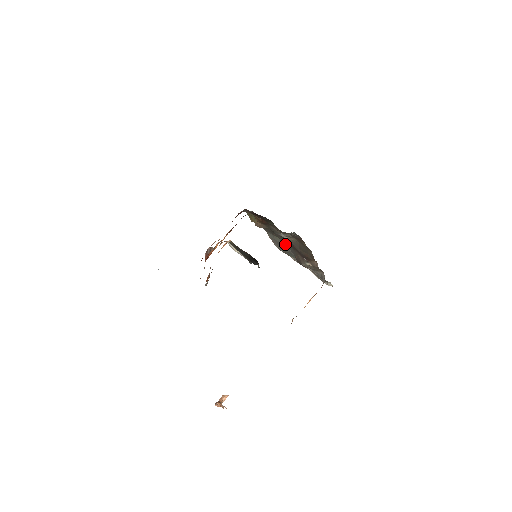
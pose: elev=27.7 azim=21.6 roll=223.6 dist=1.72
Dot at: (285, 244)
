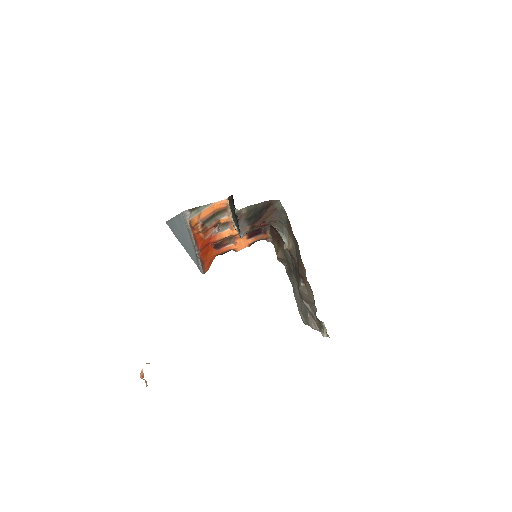
Dot at: (297, 283)
